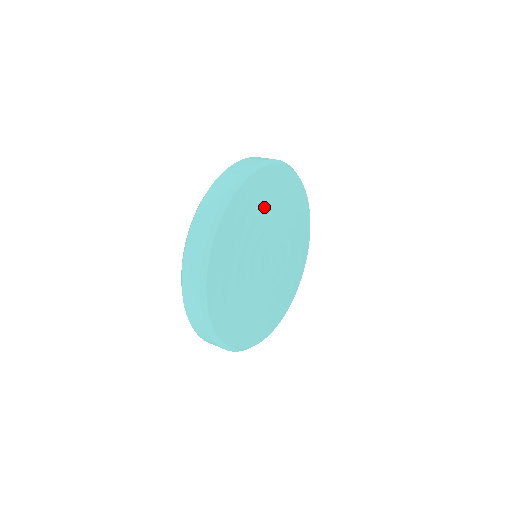
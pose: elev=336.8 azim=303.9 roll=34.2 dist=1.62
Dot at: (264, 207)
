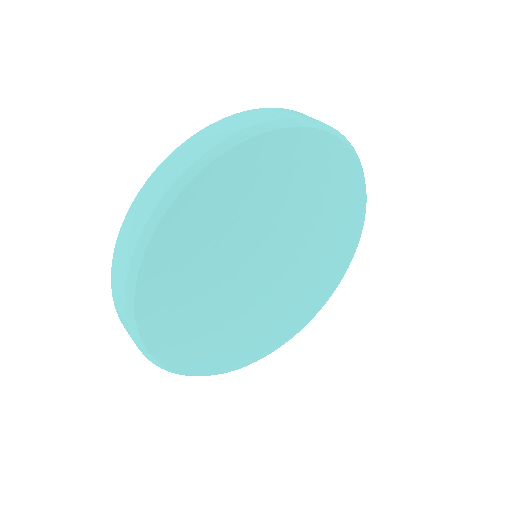
Dot at: (266, 194)
